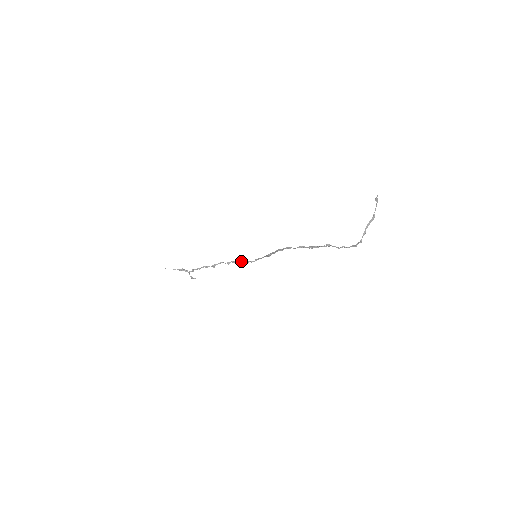
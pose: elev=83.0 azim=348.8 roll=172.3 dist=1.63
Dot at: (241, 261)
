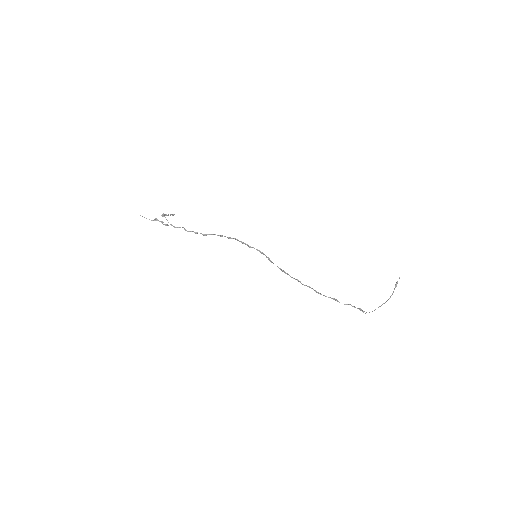
Dot at: occluded
